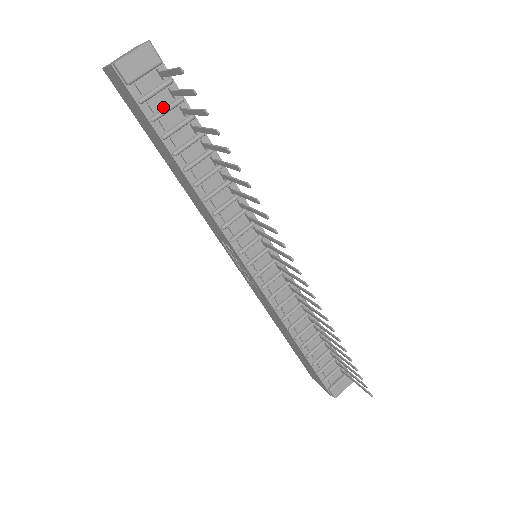
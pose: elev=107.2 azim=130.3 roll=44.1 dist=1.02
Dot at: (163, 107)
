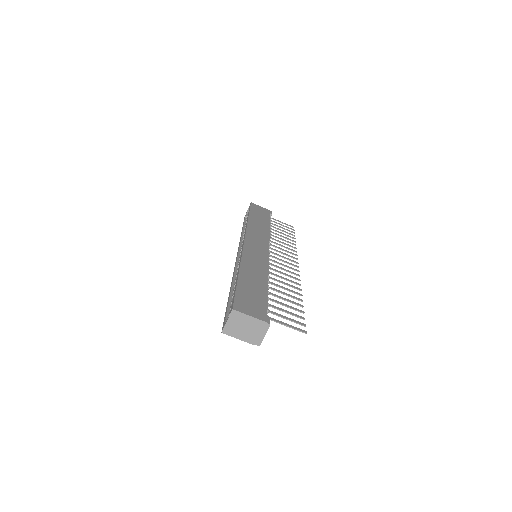
Dot at: occluded
